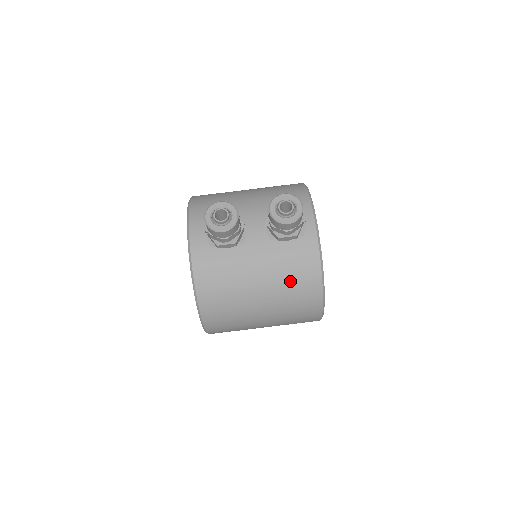
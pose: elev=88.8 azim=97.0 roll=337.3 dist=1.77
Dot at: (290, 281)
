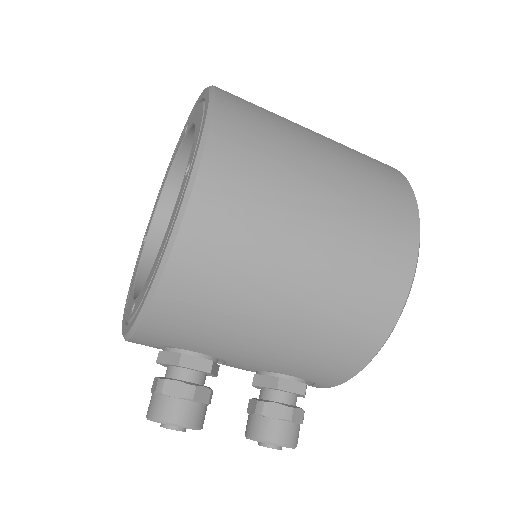
Dot at: occluded
